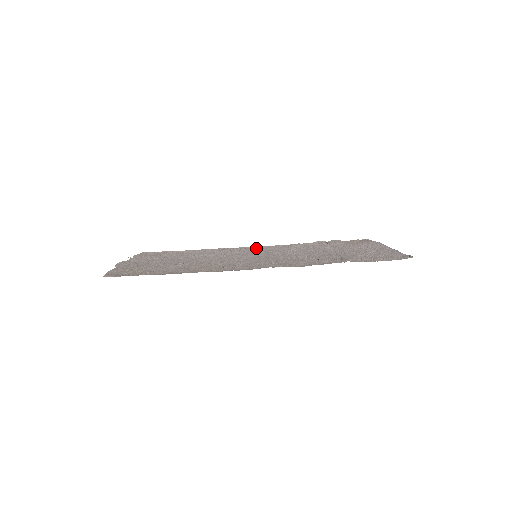
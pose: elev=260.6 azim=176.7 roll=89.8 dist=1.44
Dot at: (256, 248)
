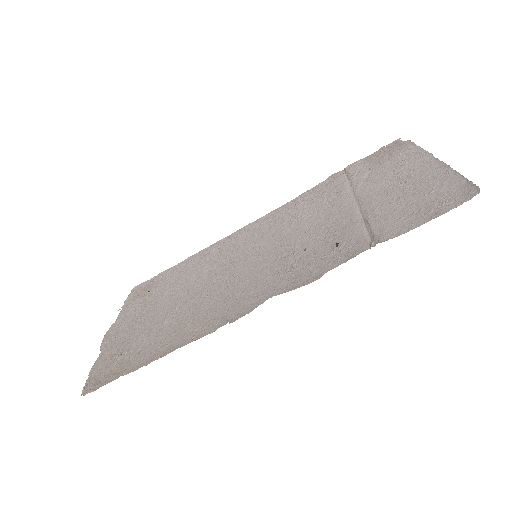
Dot at: (256, 226)
